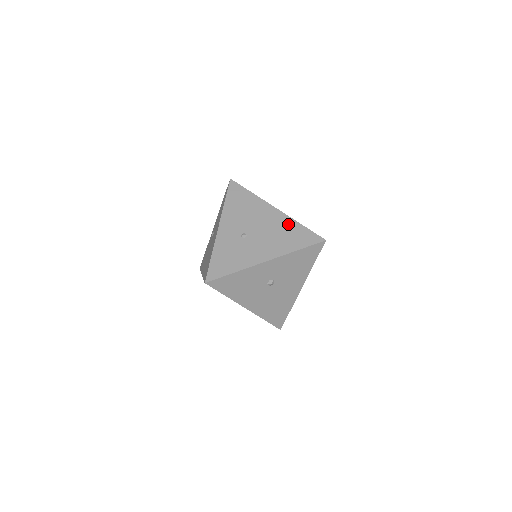
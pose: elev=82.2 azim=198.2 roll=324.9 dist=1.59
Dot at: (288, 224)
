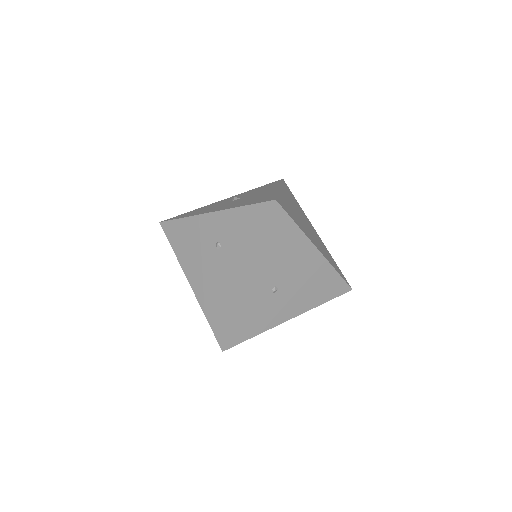
Dot at: (325, 272)
